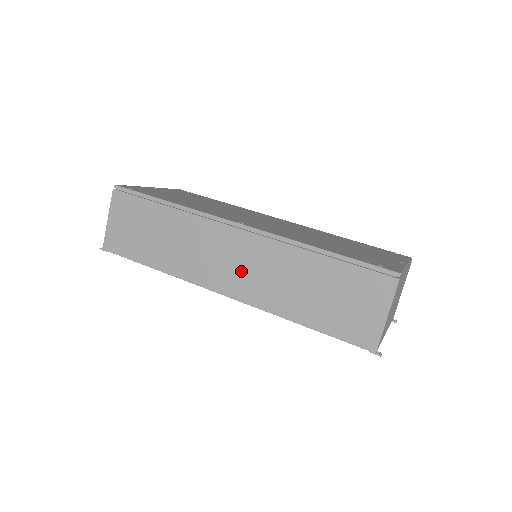
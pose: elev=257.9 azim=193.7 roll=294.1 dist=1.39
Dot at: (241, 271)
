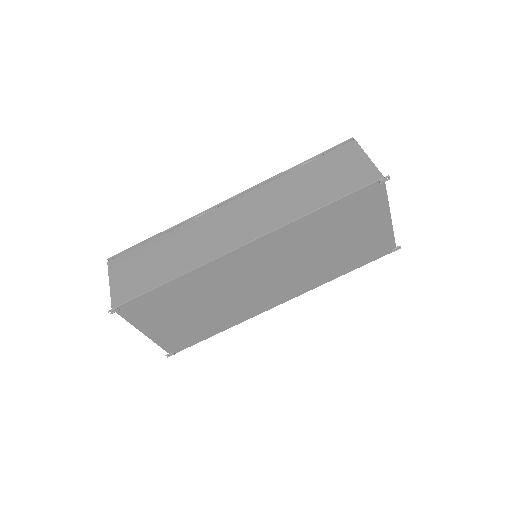
Dot at: (248, 220)
